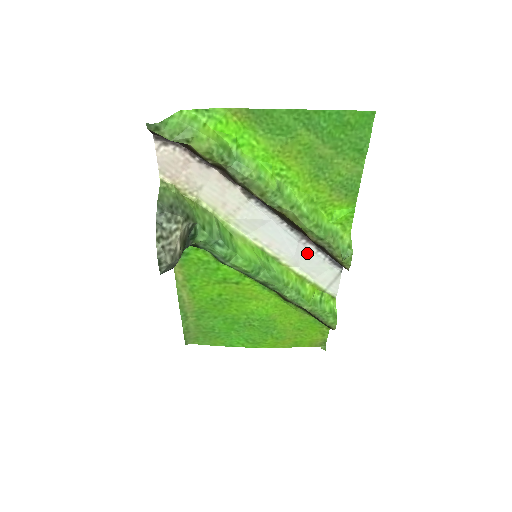
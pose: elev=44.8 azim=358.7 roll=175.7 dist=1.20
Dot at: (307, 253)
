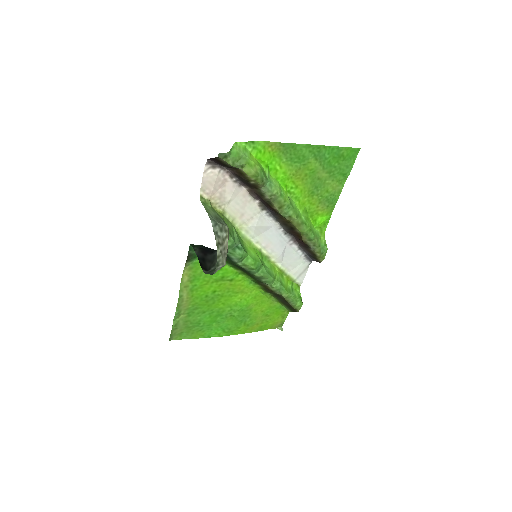
Dot at: (290, 251)
